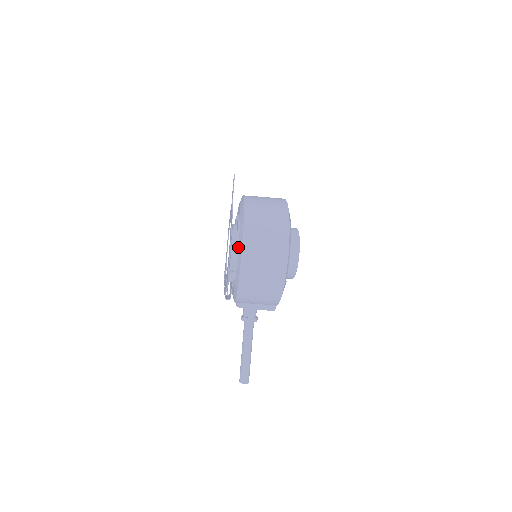
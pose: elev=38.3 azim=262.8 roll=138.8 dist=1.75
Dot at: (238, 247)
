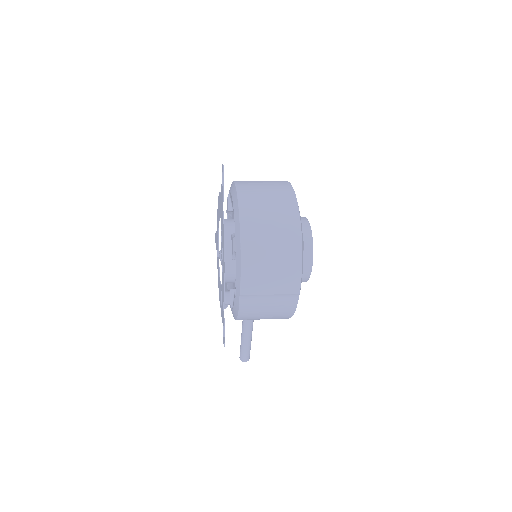
Dot at: (234, 269)
